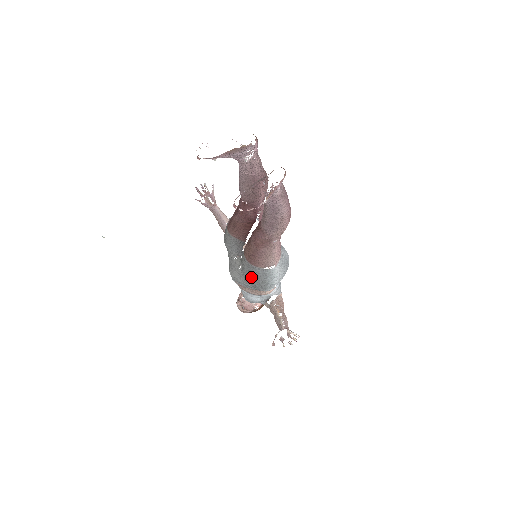
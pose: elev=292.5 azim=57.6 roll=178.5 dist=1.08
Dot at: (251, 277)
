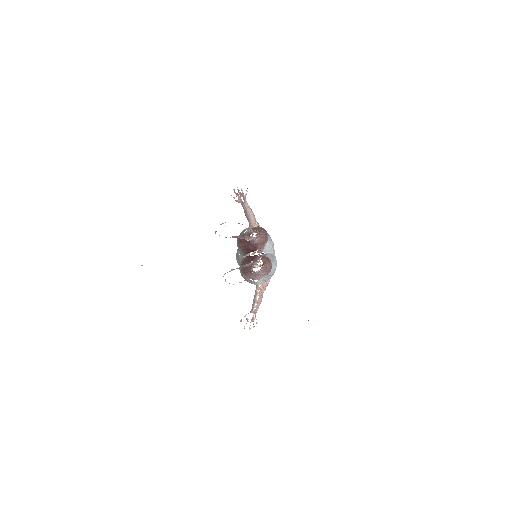
Dot at: (242, 276)
